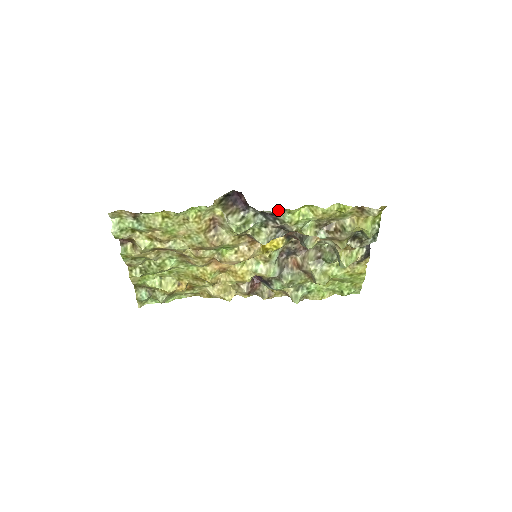
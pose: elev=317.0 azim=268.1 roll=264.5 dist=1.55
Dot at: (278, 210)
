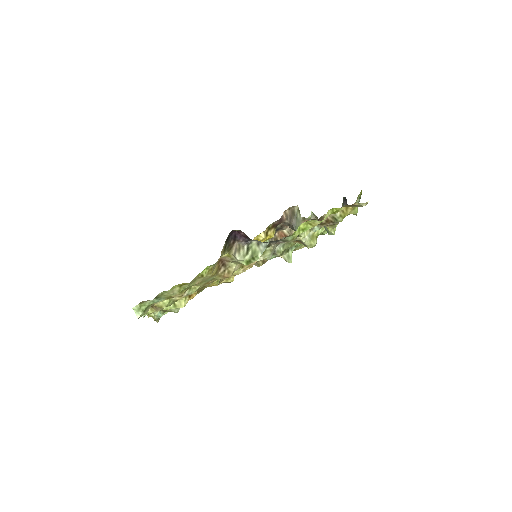
Dot at: occluded
